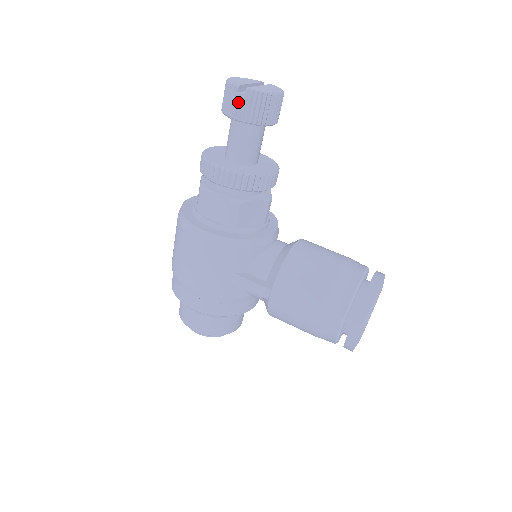
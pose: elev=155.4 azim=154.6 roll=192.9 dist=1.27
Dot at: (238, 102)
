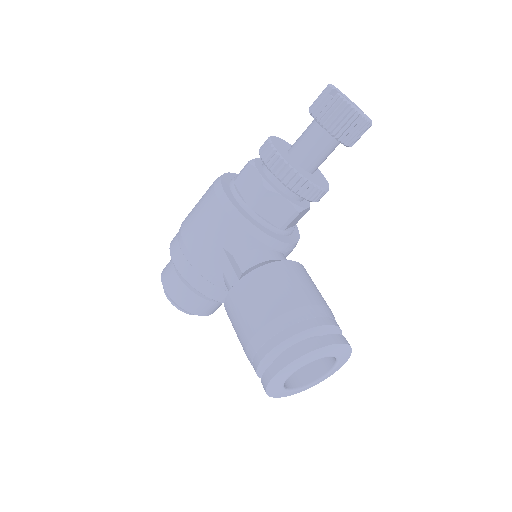
Dot at: (324, 102)
